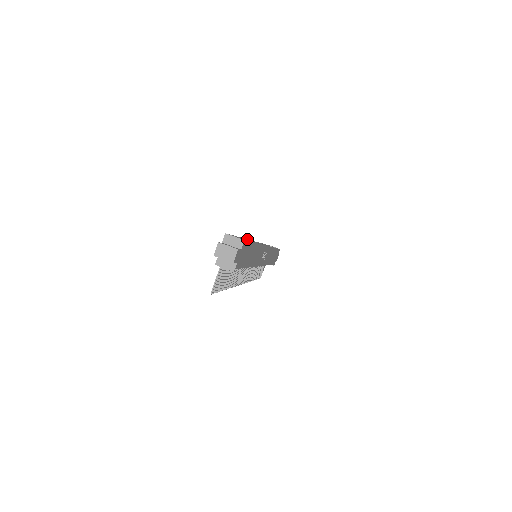
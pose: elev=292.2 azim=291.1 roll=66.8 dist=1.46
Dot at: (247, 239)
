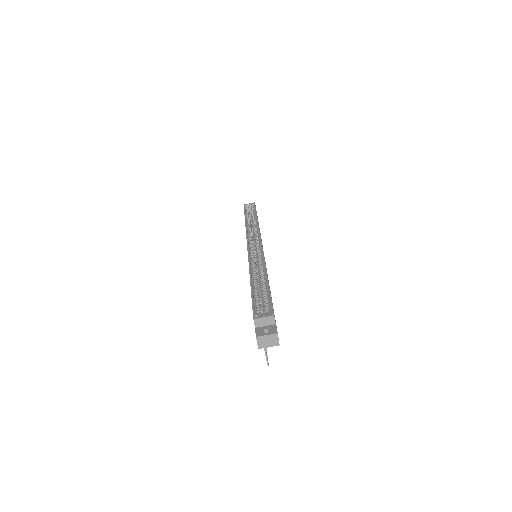
Dot at: (250, 266)
